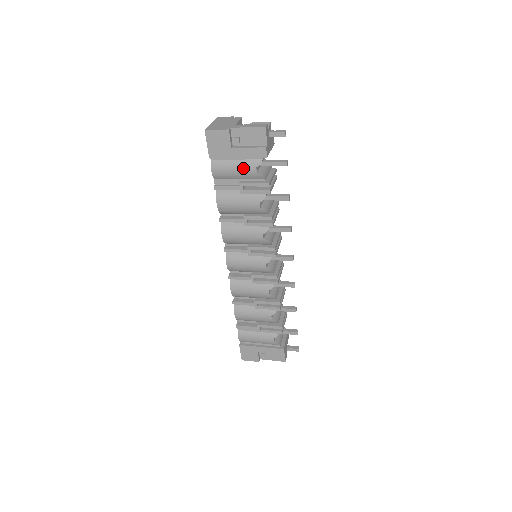
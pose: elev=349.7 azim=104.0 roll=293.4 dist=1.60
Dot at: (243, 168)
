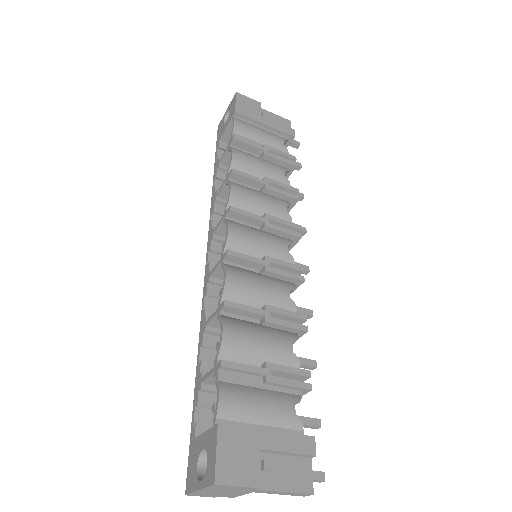
Dot at: (270, 135)
